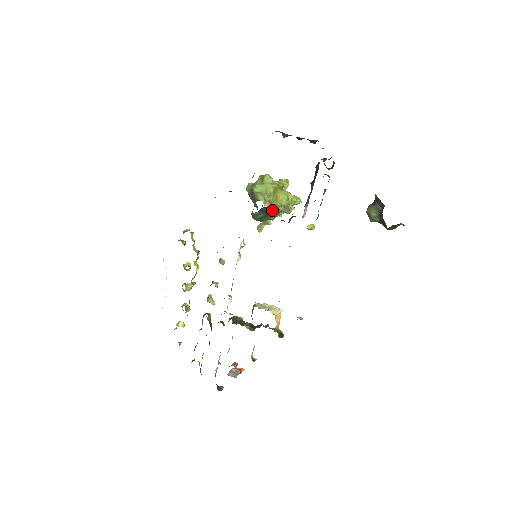
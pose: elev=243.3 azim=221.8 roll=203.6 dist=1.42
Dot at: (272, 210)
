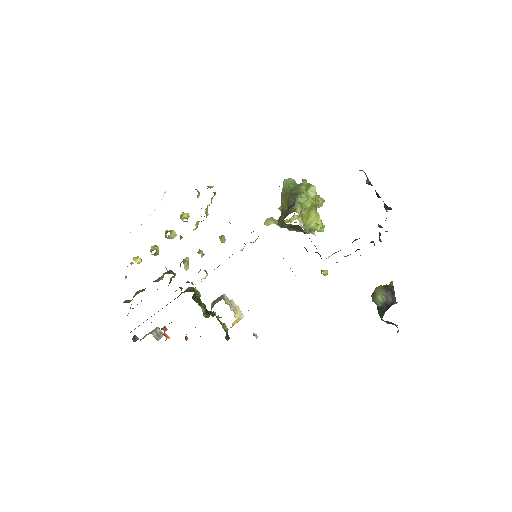
Dot at: (302, 230)
